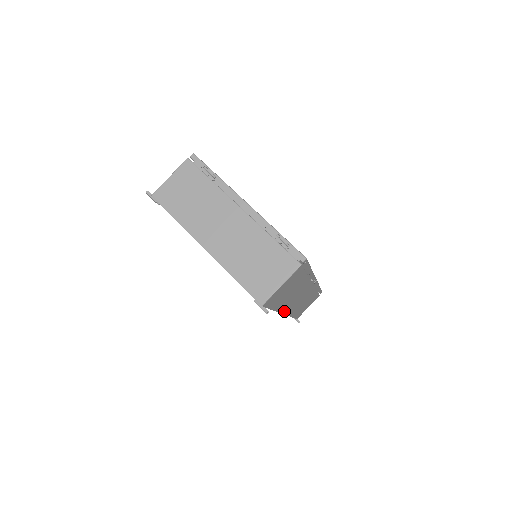
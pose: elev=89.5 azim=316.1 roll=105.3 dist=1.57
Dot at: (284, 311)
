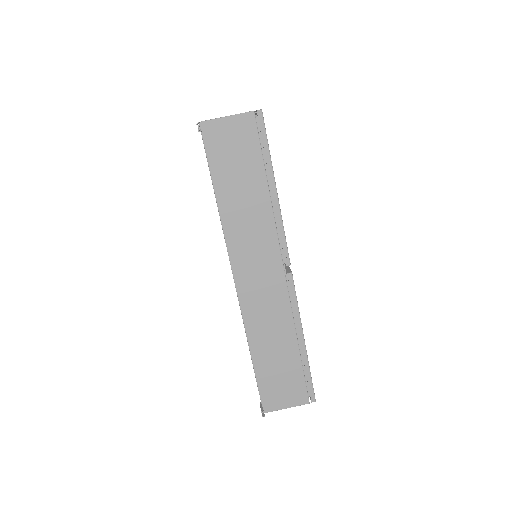
Dot at: (234, 263)
